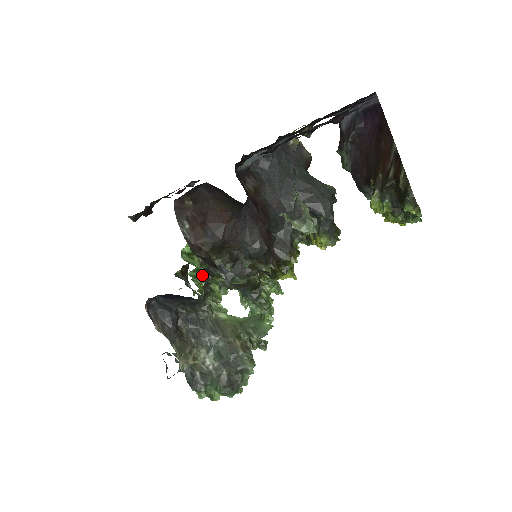
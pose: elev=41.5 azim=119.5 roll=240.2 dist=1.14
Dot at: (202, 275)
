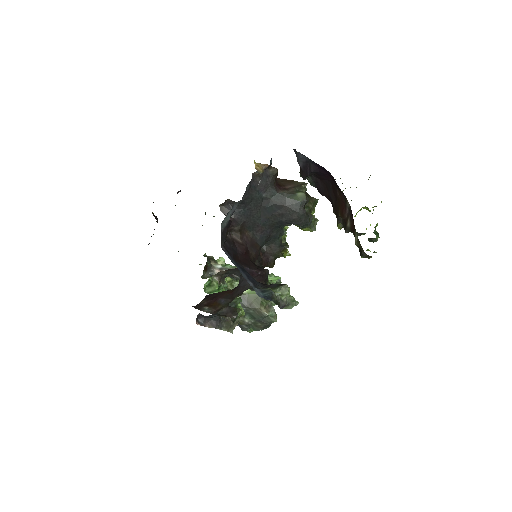
Dot at: (223, 286)
